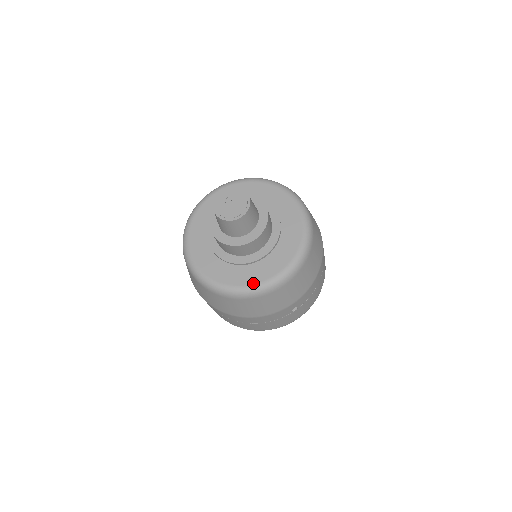
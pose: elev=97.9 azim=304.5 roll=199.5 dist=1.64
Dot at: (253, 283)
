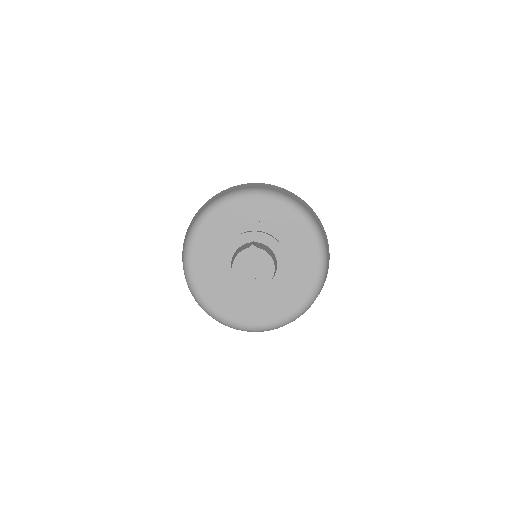
Dot at: (231, 318)
